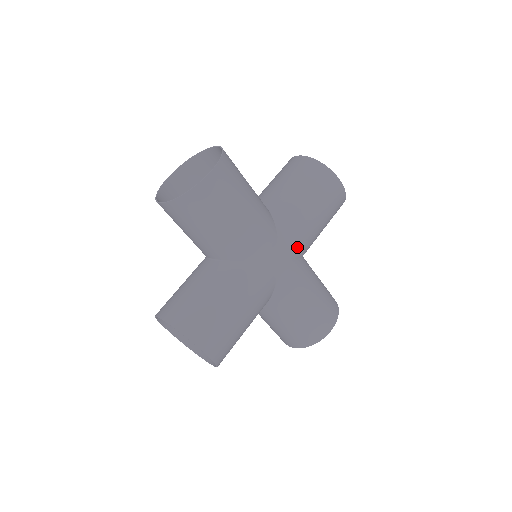
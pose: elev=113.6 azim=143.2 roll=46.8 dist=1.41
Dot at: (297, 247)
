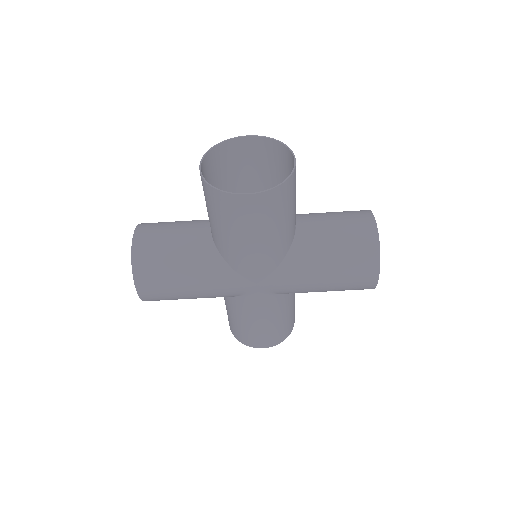
Dot at: (284, 289)
